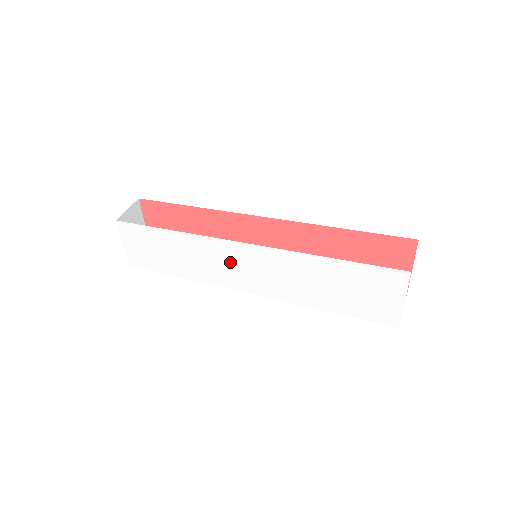
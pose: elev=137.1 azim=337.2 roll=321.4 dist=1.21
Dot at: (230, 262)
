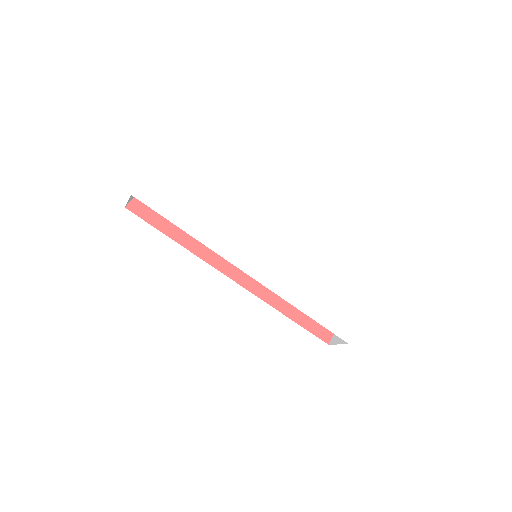
Dot at: (253, 239)
